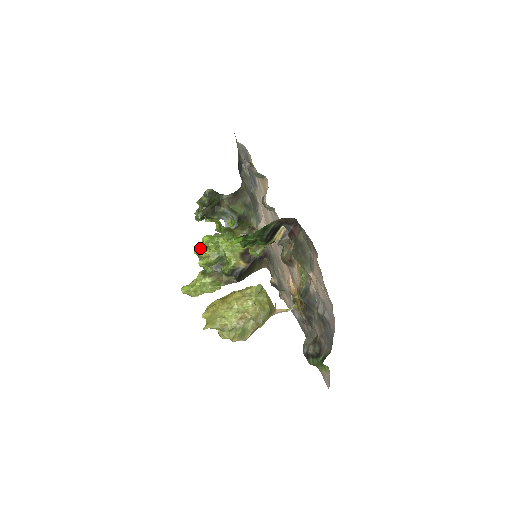
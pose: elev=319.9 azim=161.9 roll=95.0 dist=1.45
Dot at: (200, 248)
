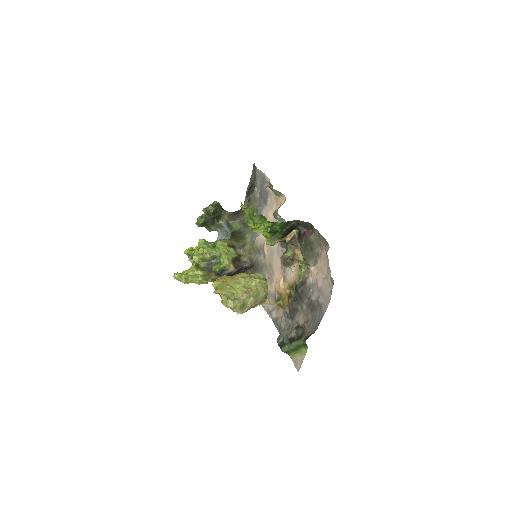
Dot at: (192, 249)
